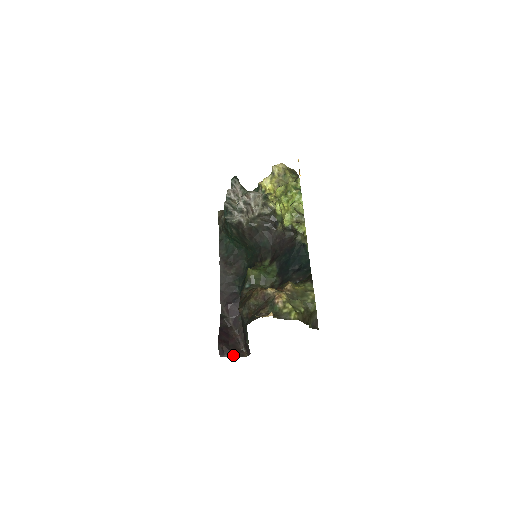
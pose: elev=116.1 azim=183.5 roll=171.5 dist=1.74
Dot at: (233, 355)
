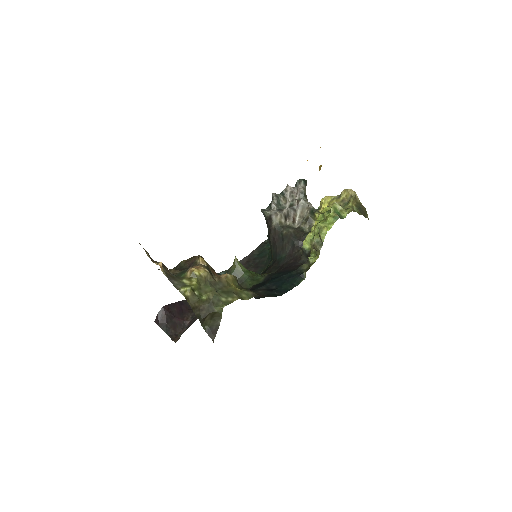
Dot at: (165, 330)
